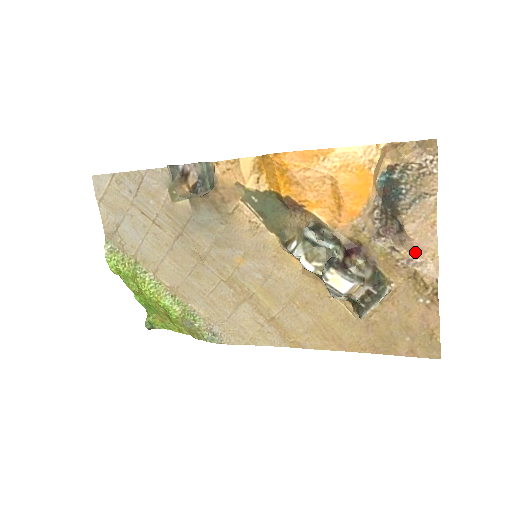
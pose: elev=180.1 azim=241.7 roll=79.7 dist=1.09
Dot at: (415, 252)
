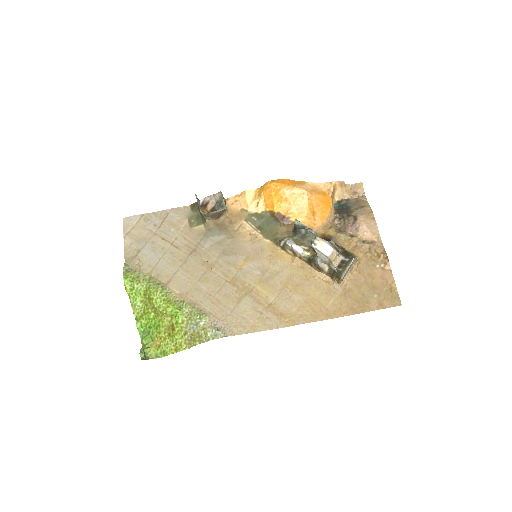
Dot at: (366, 236)
